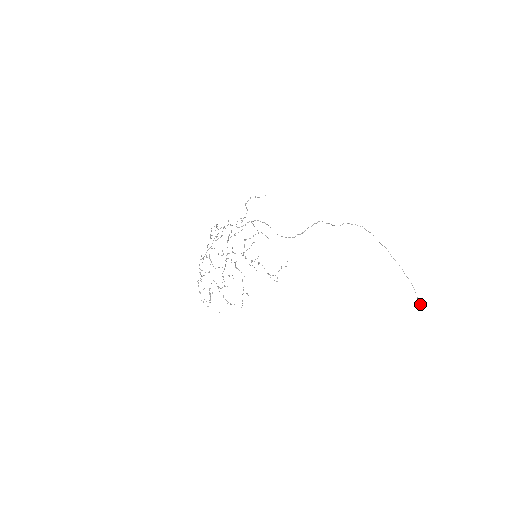
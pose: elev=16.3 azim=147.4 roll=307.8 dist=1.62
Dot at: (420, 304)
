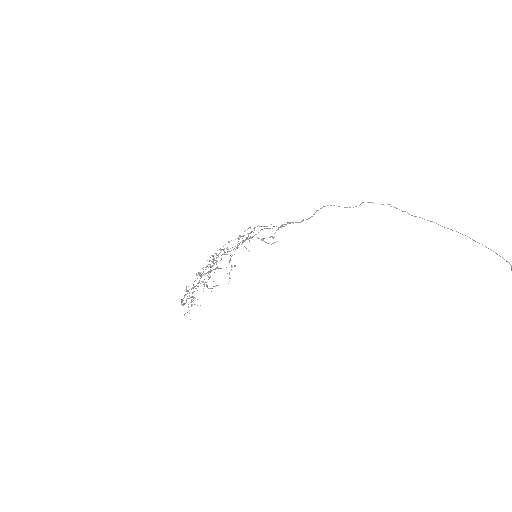
Dot at: out of frame
